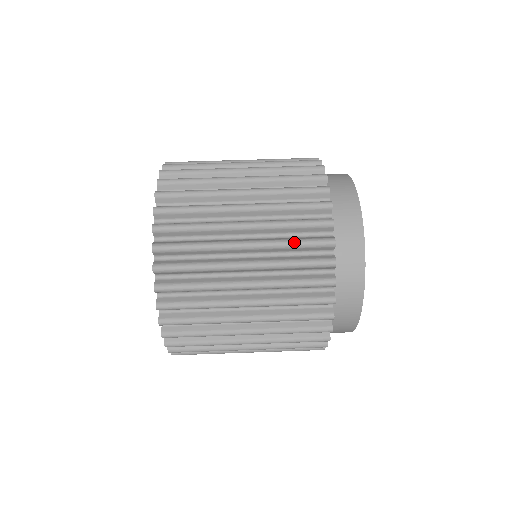
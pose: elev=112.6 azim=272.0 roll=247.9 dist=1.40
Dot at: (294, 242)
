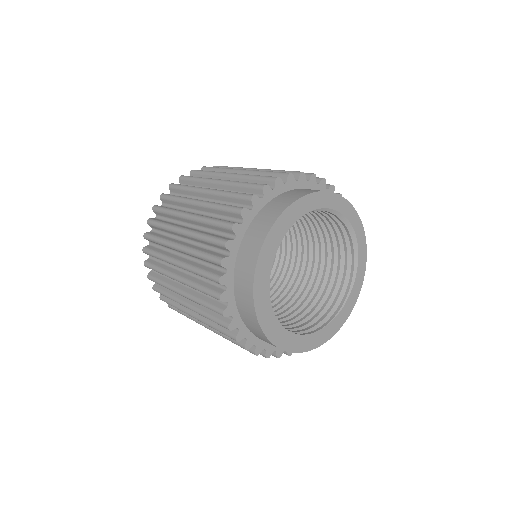
Dot at: (243, 182)
